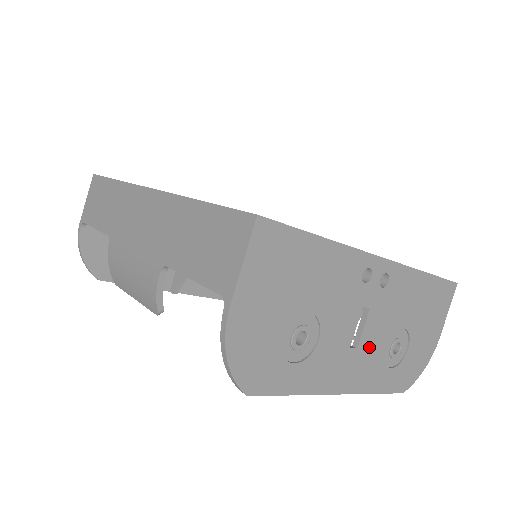
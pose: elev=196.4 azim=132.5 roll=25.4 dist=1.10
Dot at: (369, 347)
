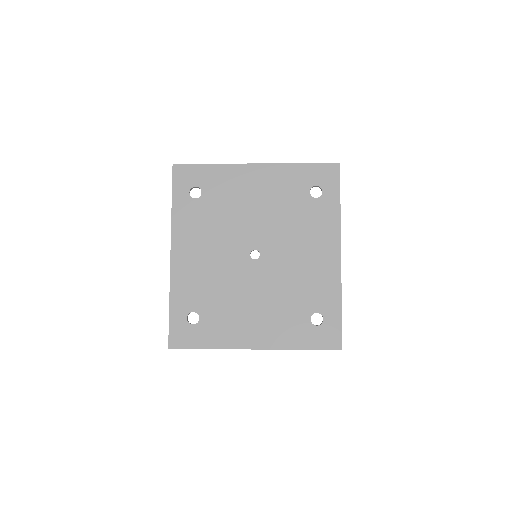
Dot at: occluded
